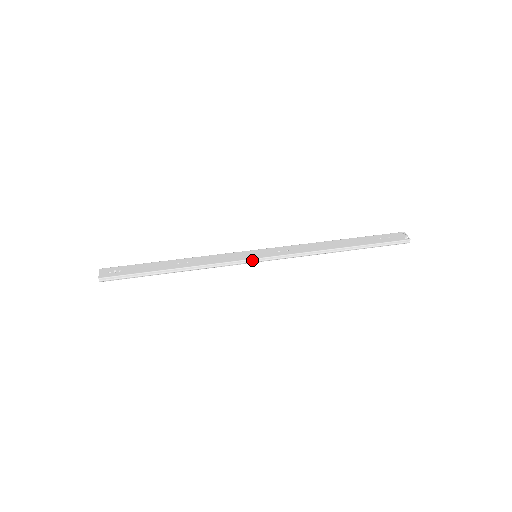
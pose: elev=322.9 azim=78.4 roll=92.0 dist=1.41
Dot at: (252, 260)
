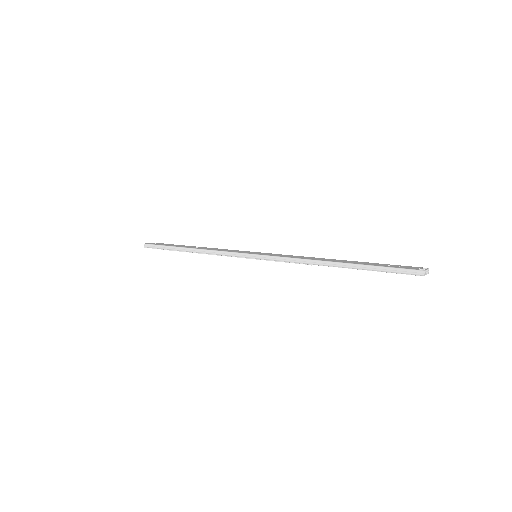
Dot at: (247, 254)
